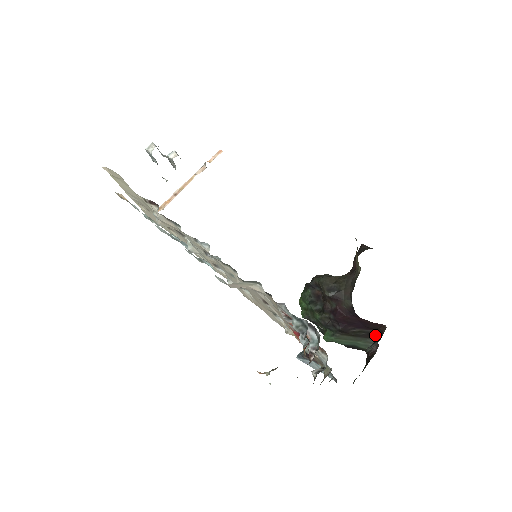
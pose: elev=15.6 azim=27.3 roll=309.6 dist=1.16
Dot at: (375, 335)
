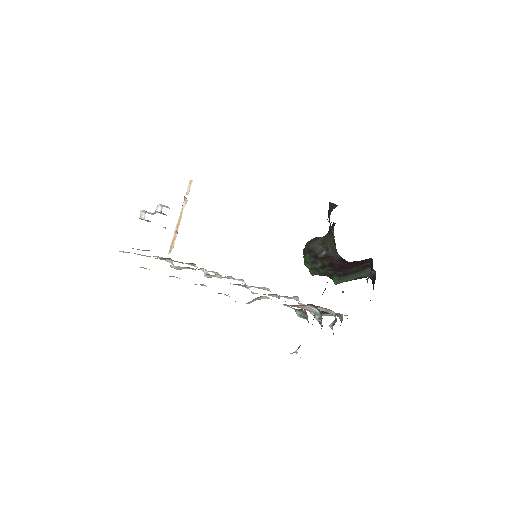
Dot at: (369, 266)
